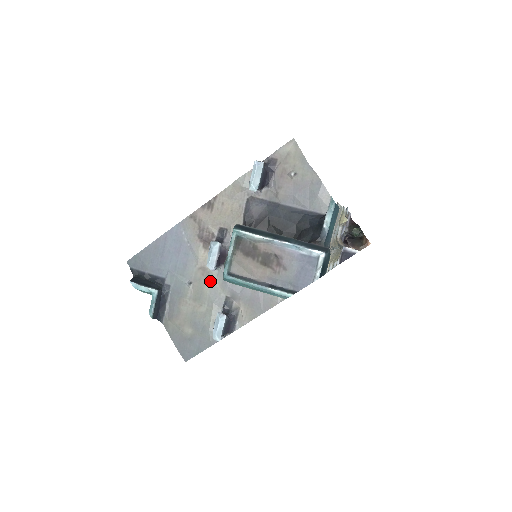
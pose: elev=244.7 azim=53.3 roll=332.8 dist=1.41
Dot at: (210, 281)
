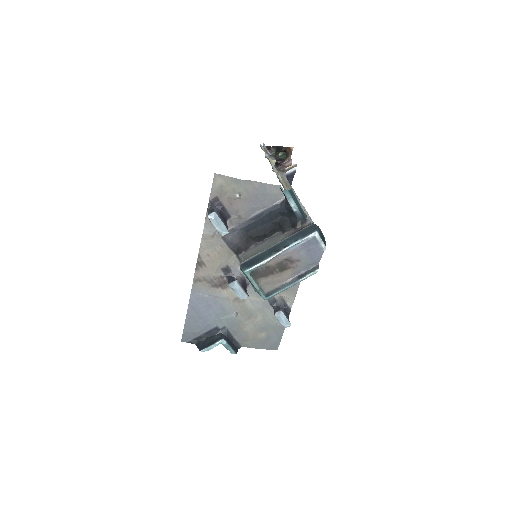
Dot at: (248, 301)
